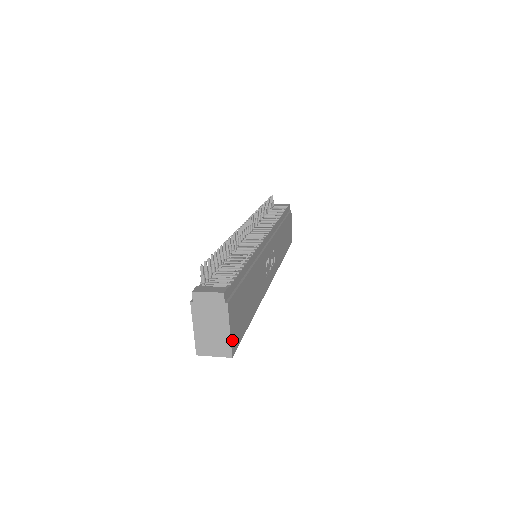
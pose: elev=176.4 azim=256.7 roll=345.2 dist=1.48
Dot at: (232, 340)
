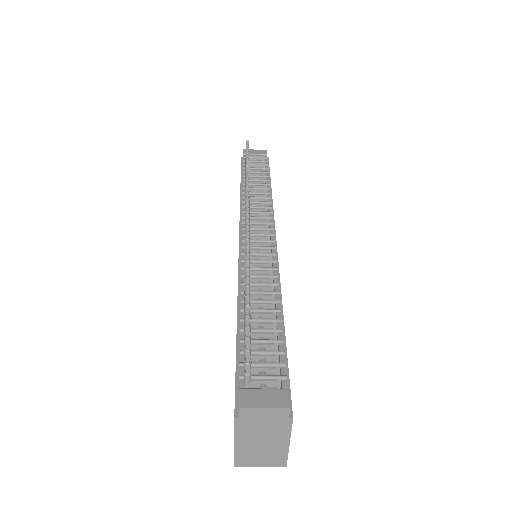
Dot at: occluded
